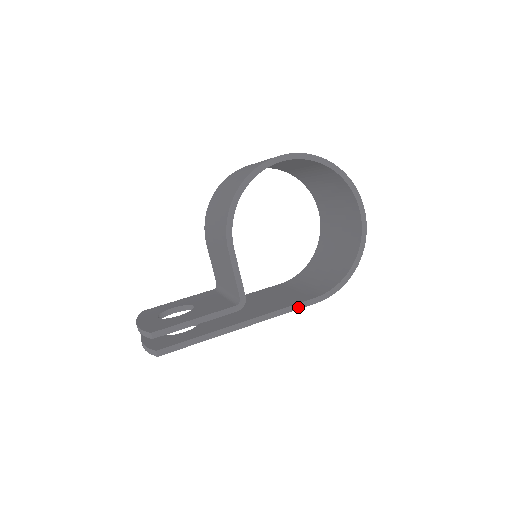
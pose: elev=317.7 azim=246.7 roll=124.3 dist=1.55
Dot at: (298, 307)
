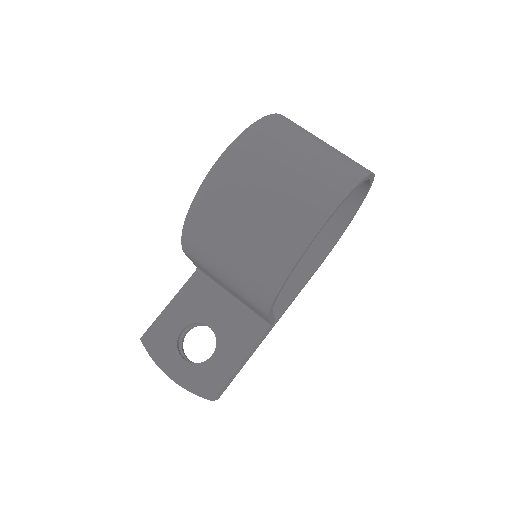
Dot at: occluded
